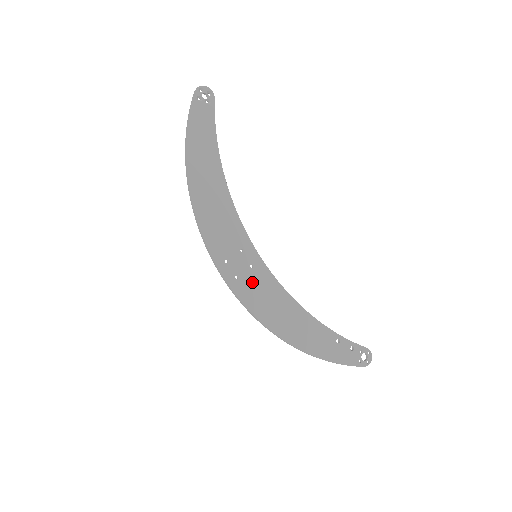
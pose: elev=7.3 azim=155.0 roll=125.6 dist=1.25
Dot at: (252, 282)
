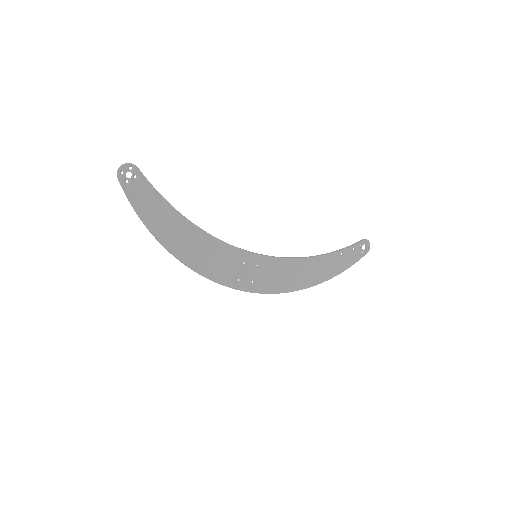
Dot at: (265, 275)
